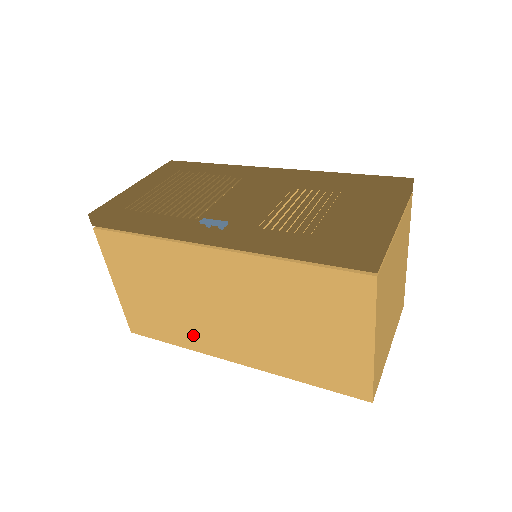
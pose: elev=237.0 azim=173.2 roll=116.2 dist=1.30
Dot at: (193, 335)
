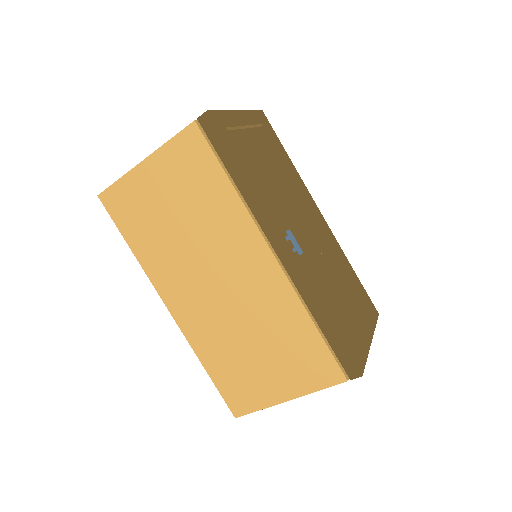
Dot at: (160, 262)
